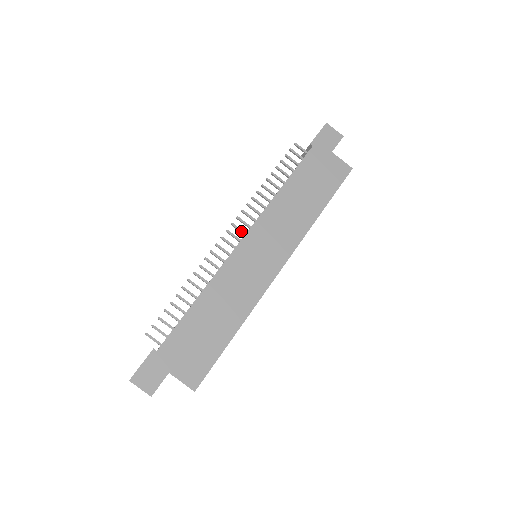
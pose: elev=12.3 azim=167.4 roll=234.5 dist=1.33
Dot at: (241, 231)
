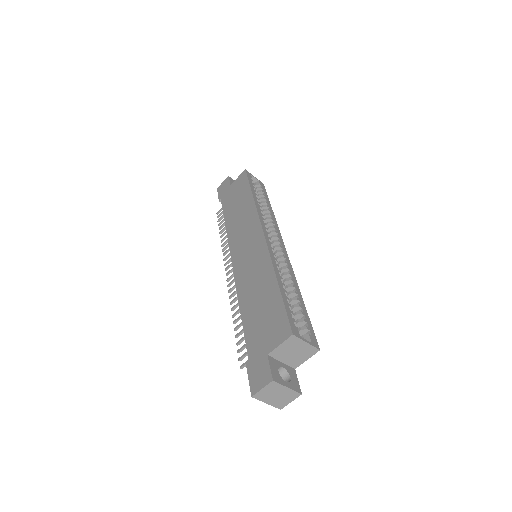
Dot at: occluded
